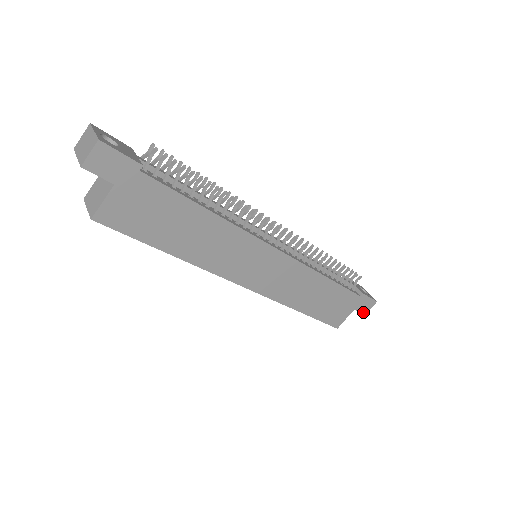
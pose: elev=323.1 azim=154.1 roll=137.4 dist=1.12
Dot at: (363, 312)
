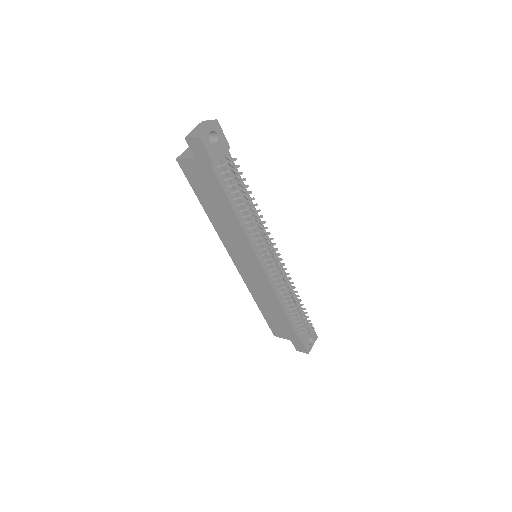
Dot at: (296, 348)
